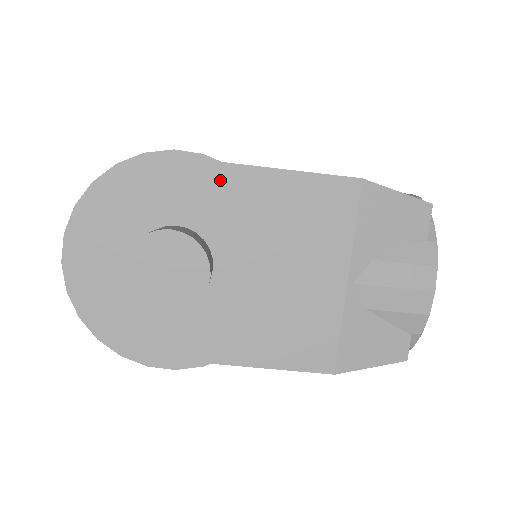
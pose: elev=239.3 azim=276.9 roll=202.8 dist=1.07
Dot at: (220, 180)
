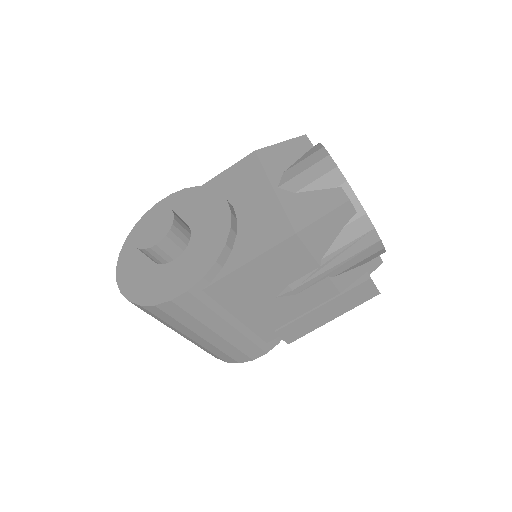
Dot at: (181, 197)
